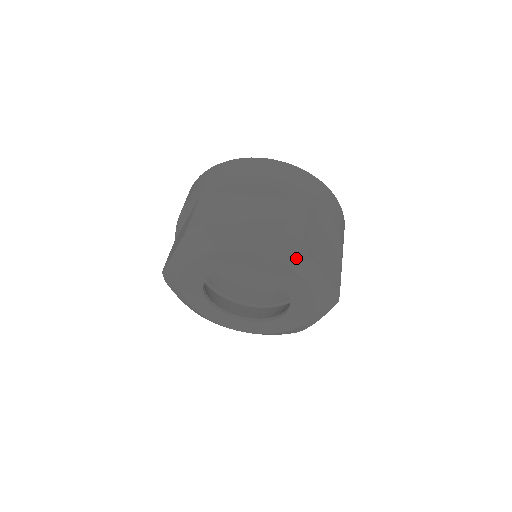
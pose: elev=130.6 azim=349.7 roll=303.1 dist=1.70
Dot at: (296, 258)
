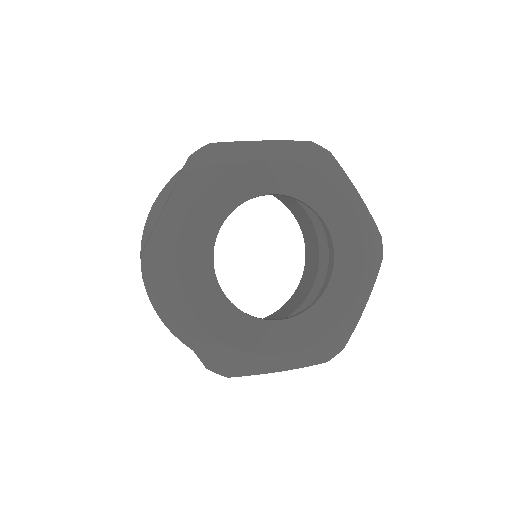
Dot at: (330, 169)
